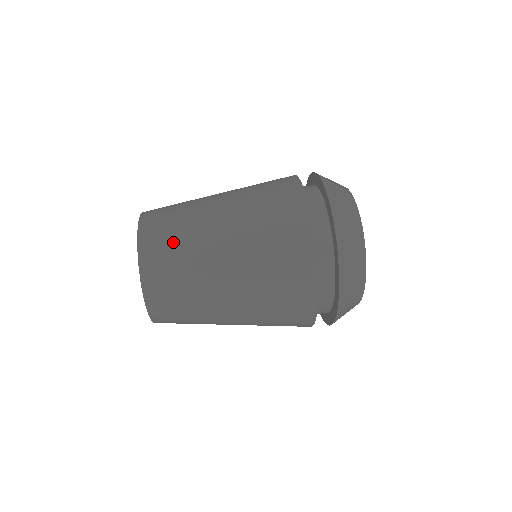
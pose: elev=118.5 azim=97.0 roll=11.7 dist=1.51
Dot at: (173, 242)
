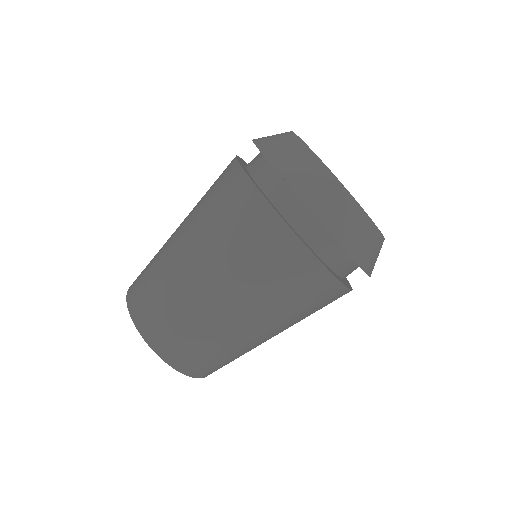
Dot at: (217, 358)
